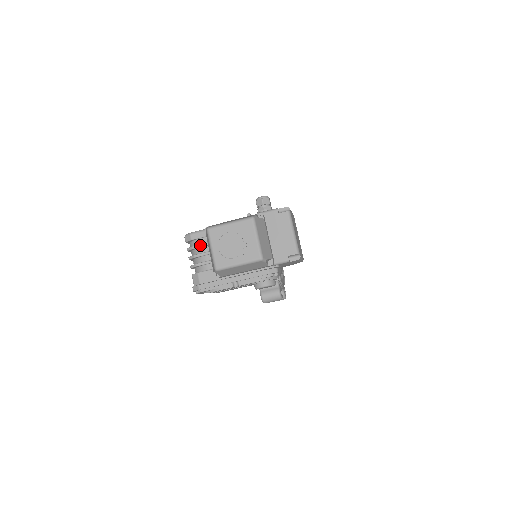
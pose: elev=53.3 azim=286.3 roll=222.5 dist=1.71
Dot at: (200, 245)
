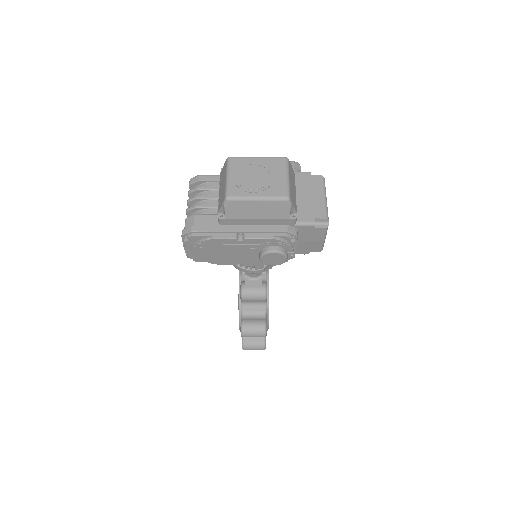
Dot at: (208, 187)
